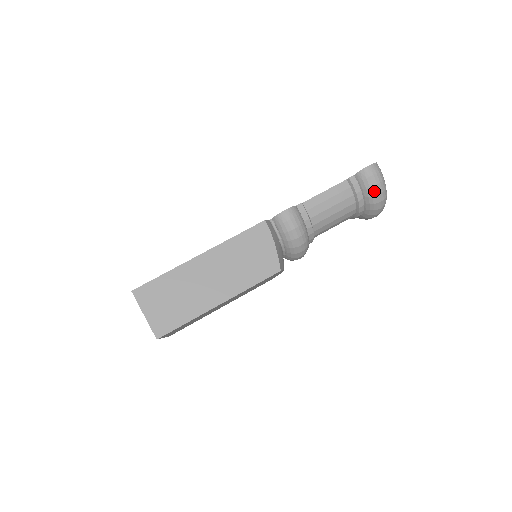
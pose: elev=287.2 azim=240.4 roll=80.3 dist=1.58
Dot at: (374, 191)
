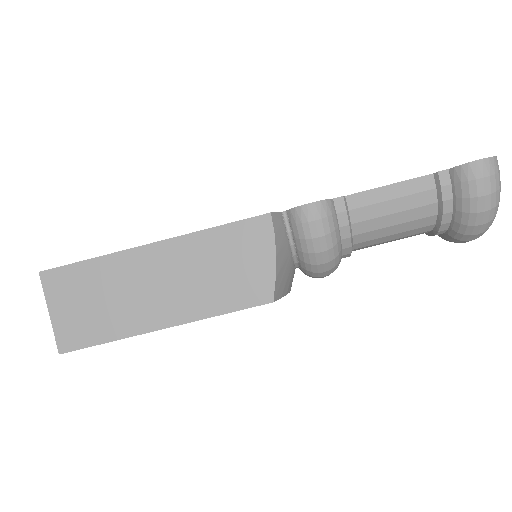
Dot at: (475, 205)
